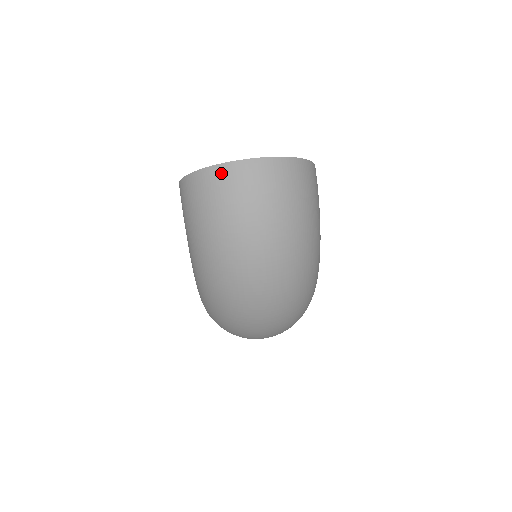
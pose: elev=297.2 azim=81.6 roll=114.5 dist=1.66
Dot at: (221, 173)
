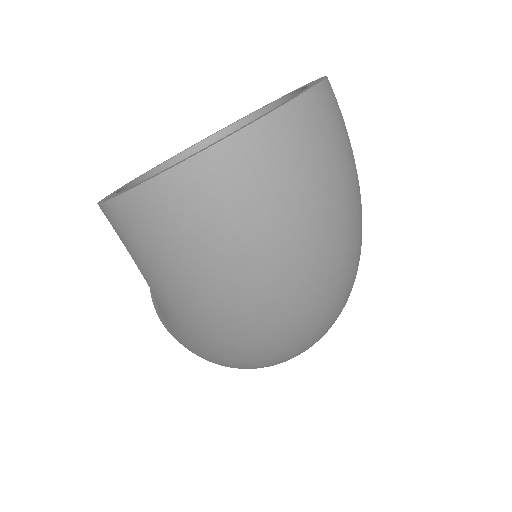
Dot at: (218, 166)
